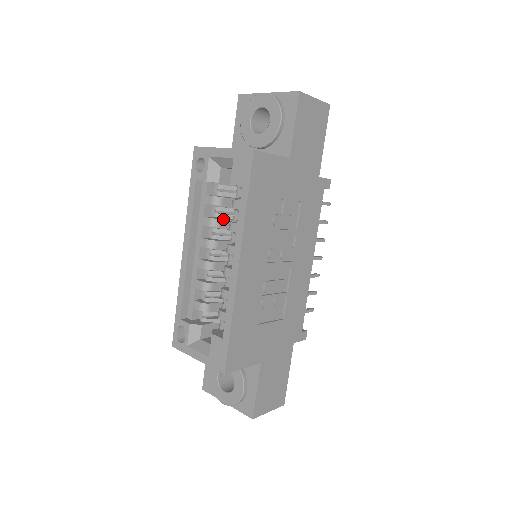
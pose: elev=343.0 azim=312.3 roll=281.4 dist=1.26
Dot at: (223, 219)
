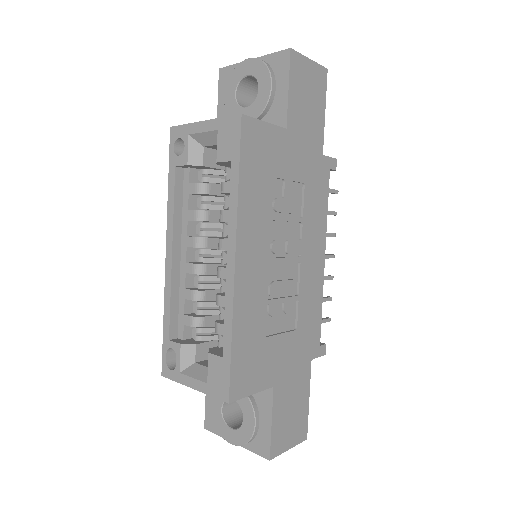
Dot at: (212, 211)
